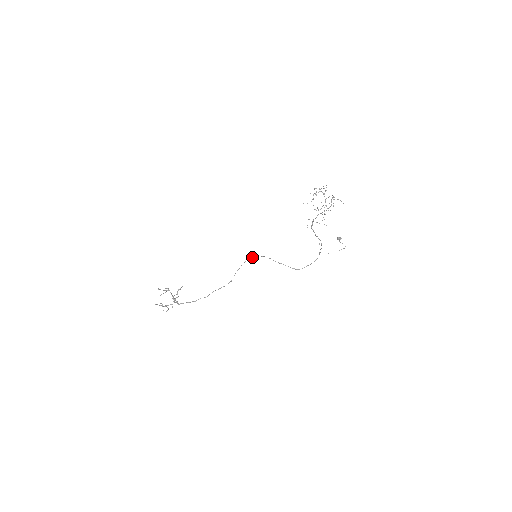
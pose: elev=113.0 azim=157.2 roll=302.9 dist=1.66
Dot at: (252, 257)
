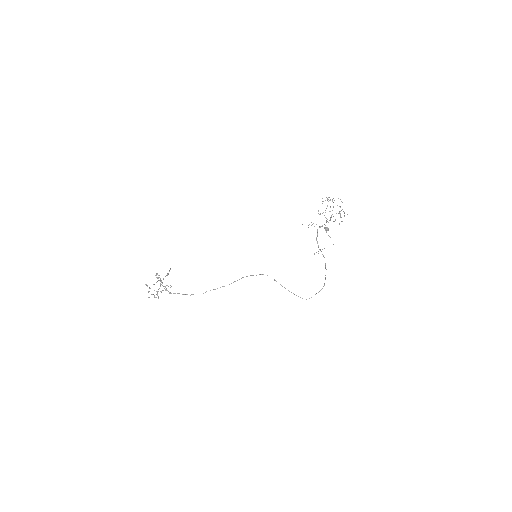
Dot at: (262, 274)
